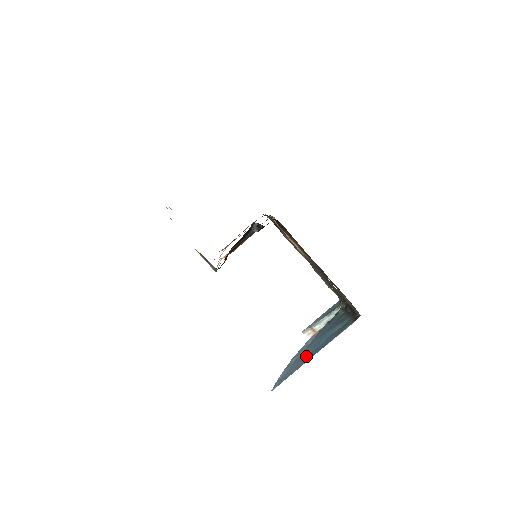
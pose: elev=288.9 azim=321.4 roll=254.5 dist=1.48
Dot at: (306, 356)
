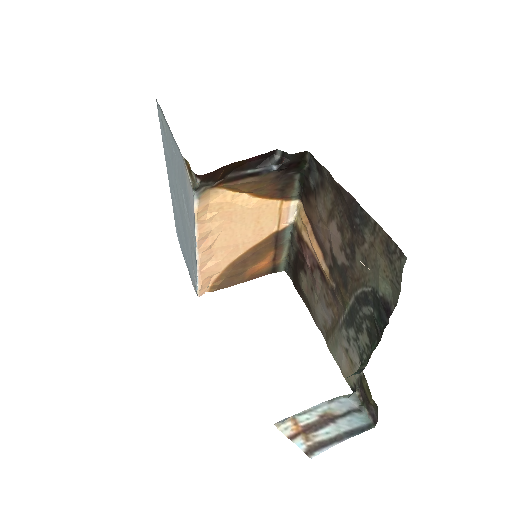
Dot at: occluded
